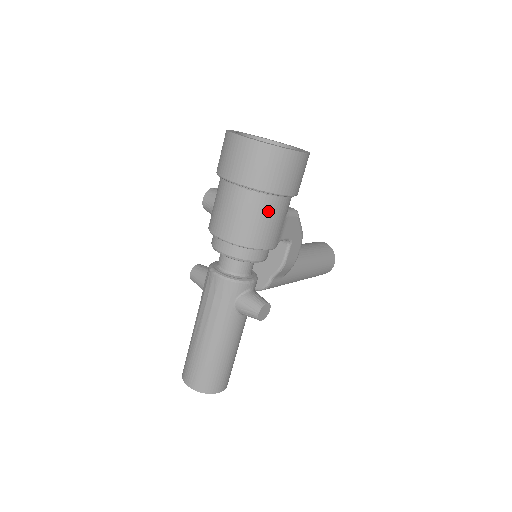
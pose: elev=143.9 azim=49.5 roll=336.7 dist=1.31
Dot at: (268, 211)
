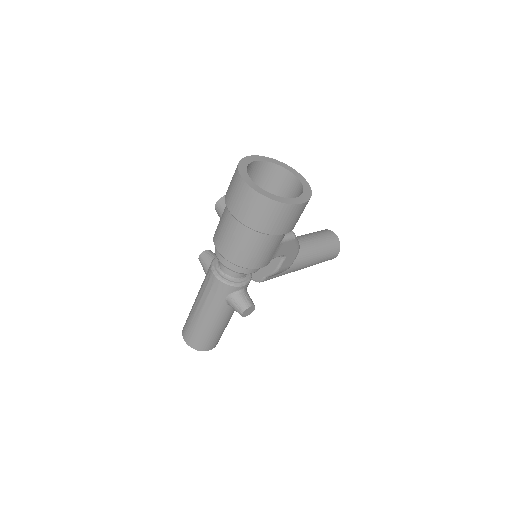
Dot at: (261, 244)
